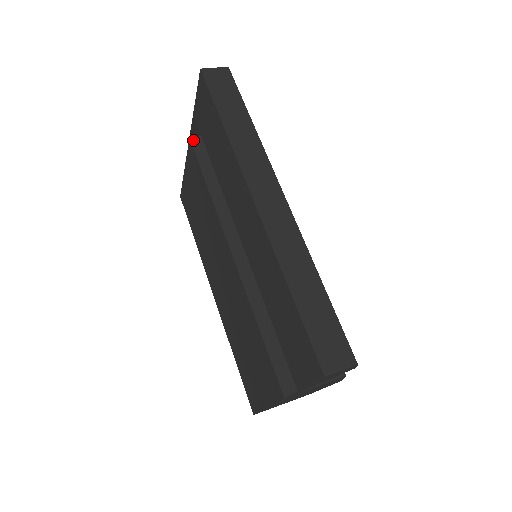
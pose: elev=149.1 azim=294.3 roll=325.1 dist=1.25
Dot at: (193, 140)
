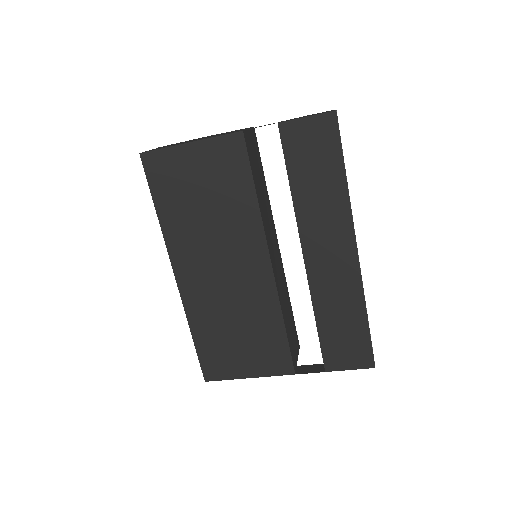
Dot at: (244, 134)
